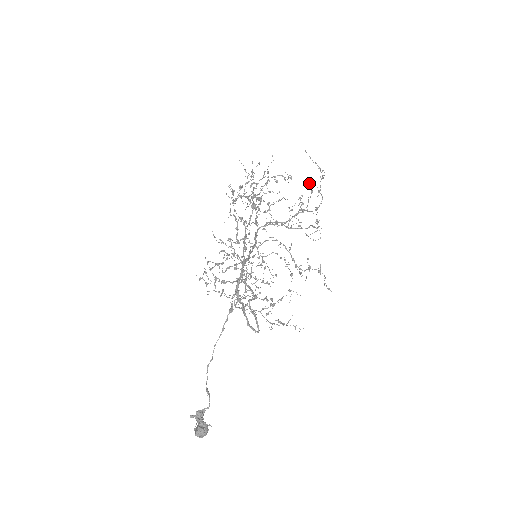
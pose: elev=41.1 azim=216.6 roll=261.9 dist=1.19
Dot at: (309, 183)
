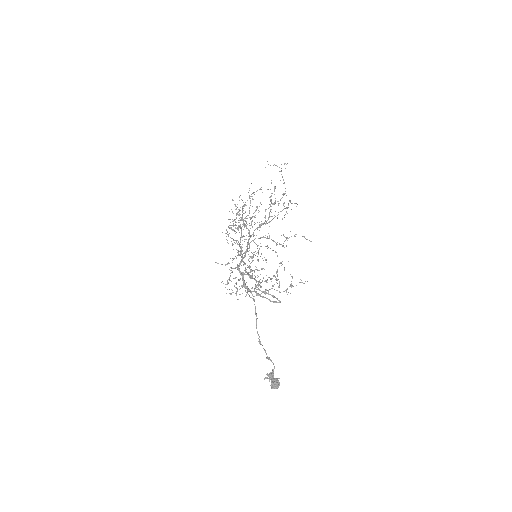
Dot at: occluded
